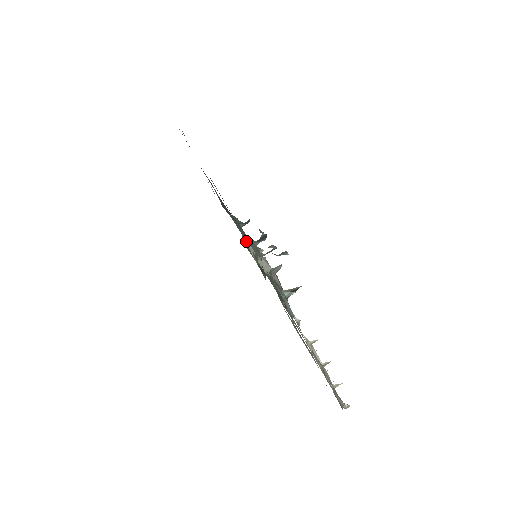
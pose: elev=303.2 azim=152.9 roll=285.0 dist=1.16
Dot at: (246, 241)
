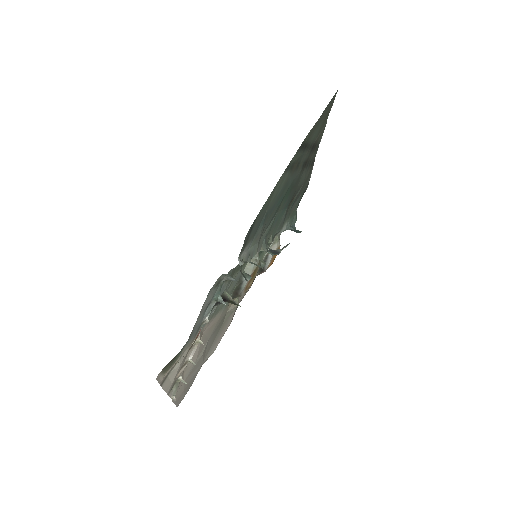
Dot at: (276, 240)
